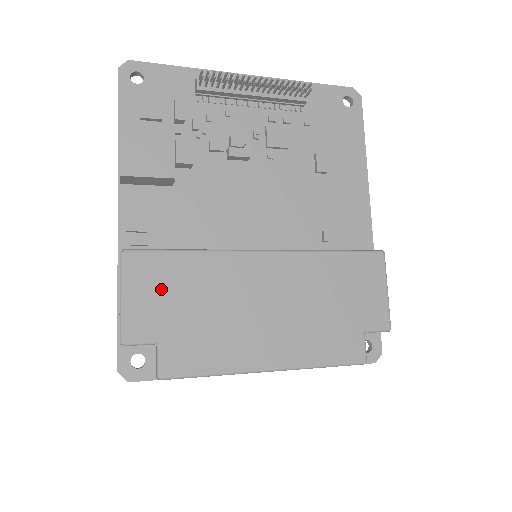
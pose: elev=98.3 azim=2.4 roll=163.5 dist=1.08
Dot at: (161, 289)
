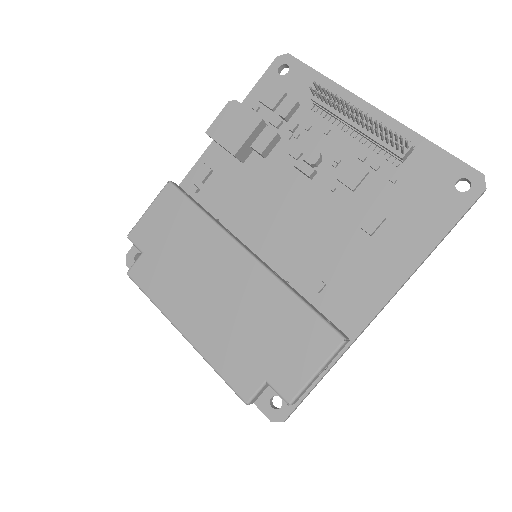
Dot at: (168, 222)
